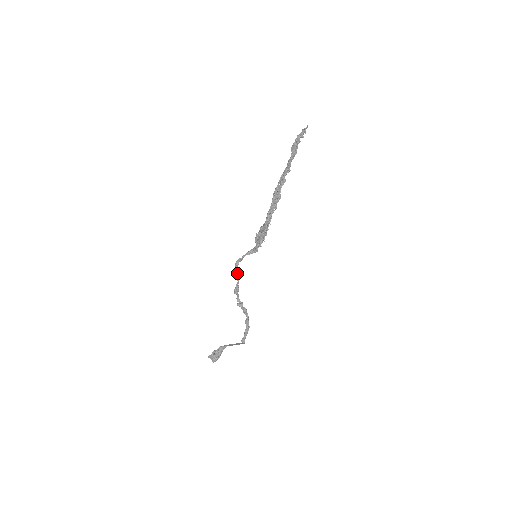
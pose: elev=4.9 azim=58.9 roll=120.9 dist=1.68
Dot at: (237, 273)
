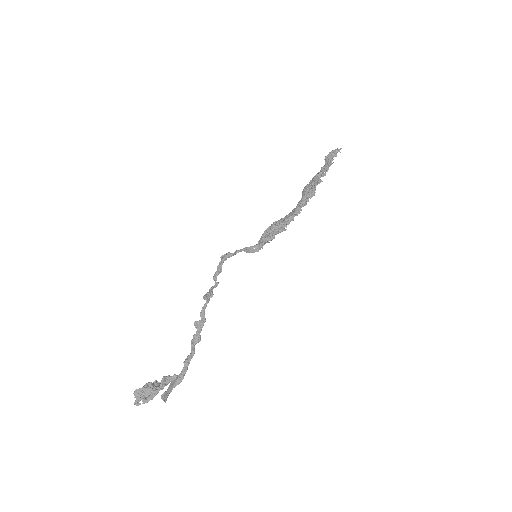
Dot at: (221, 271)
